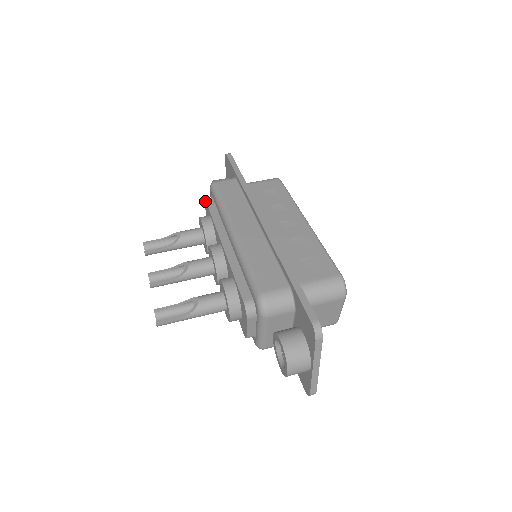
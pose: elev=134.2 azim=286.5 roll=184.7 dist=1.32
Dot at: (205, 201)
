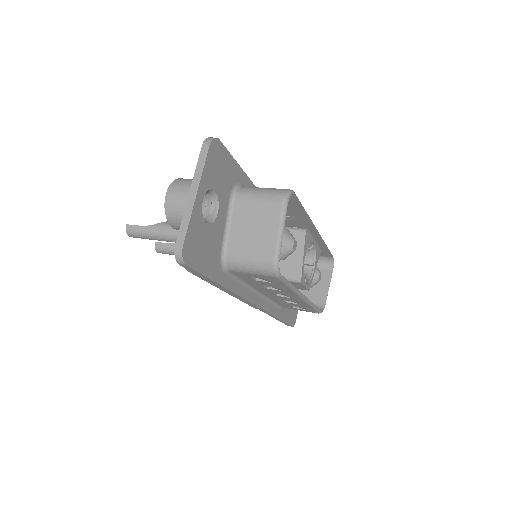
Dot at: occluded
